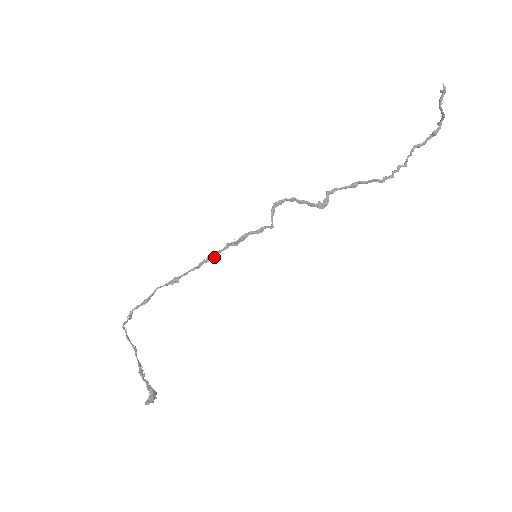
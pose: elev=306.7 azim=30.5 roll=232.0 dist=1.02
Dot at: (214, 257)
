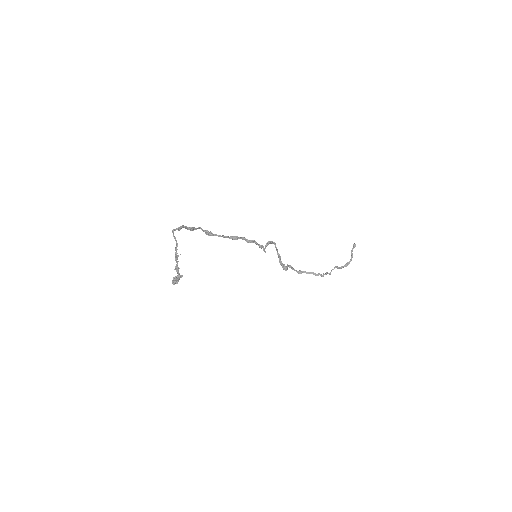
Dot at: (236, 238)
